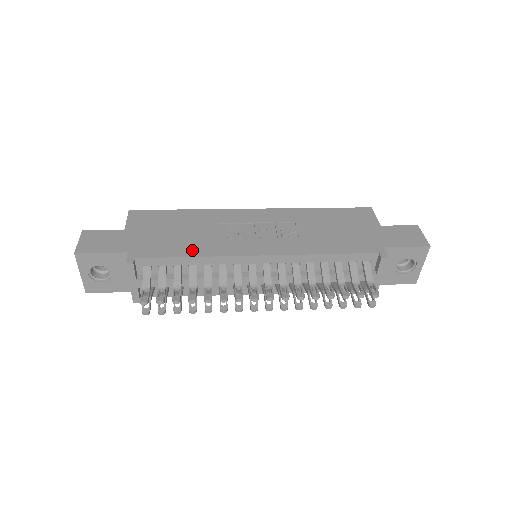
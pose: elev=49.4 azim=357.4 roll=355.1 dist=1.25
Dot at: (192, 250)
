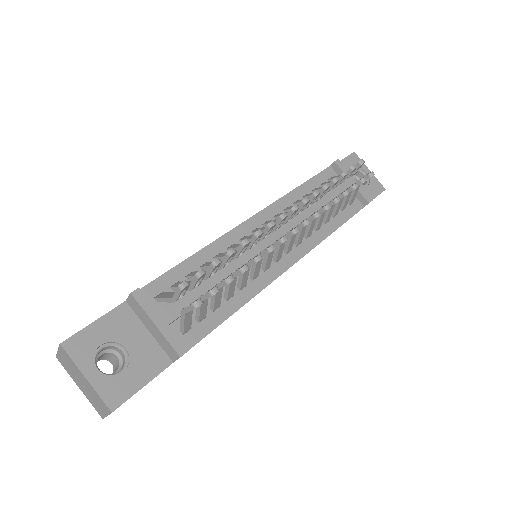
Dot at: occluded
